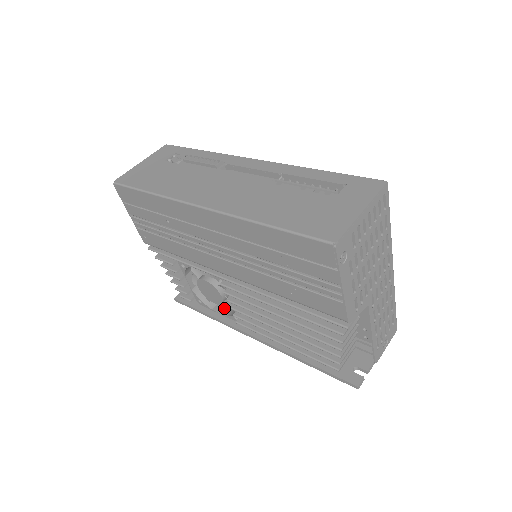
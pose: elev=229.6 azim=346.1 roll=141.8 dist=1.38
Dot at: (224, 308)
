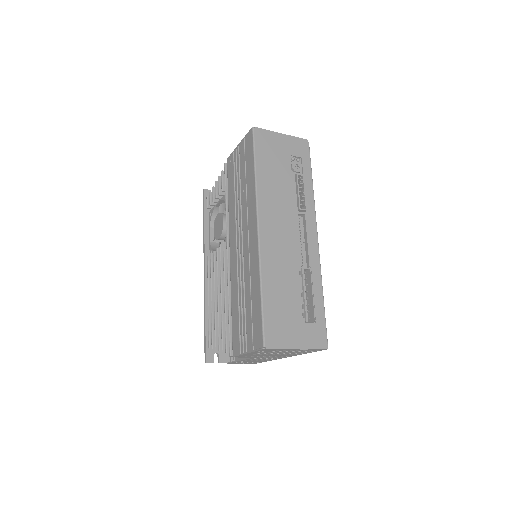
Dot at: occluded
